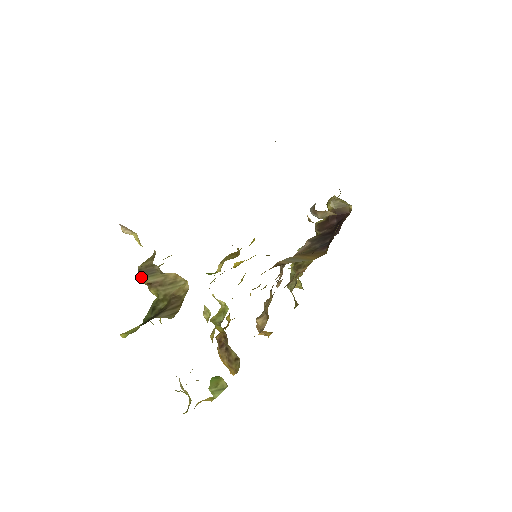
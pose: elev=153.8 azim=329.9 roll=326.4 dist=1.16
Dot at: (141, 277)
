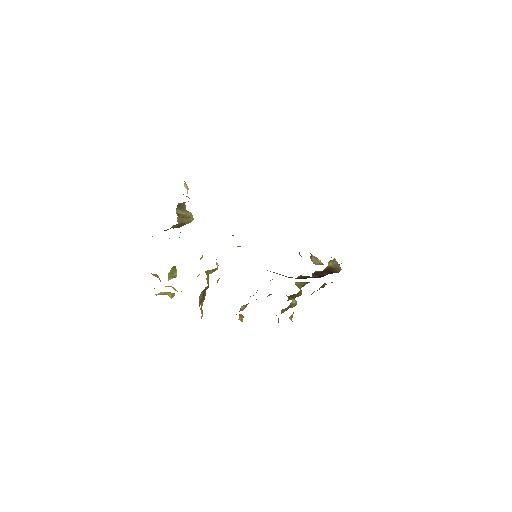
Dot at: (177, 208)
